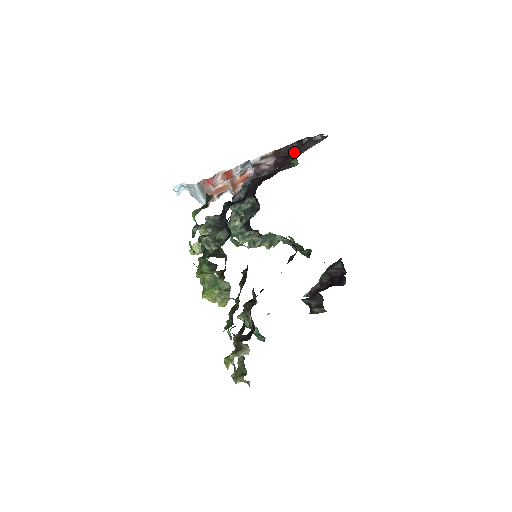
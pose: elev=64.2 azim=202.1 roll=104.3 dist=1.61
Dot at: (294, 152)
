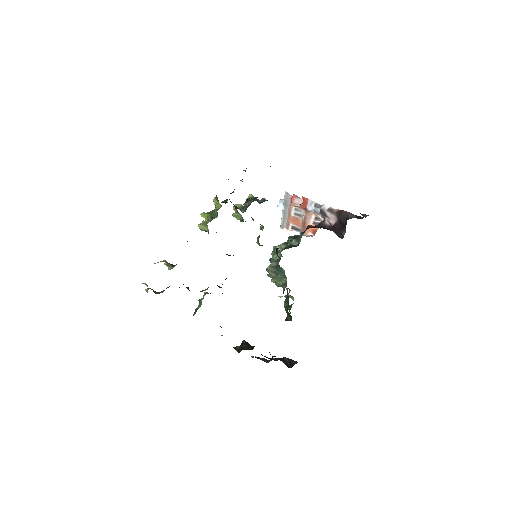
Dot at: occluded
